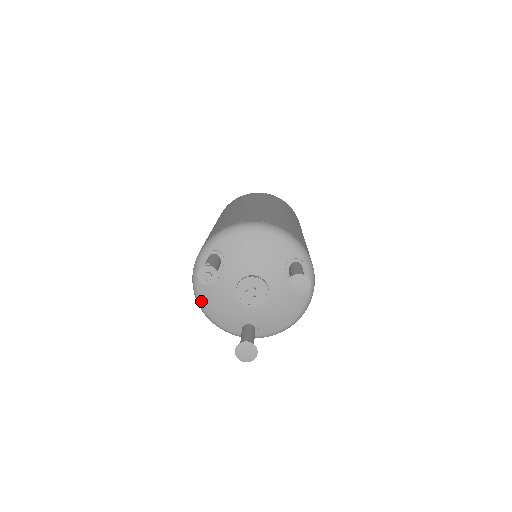
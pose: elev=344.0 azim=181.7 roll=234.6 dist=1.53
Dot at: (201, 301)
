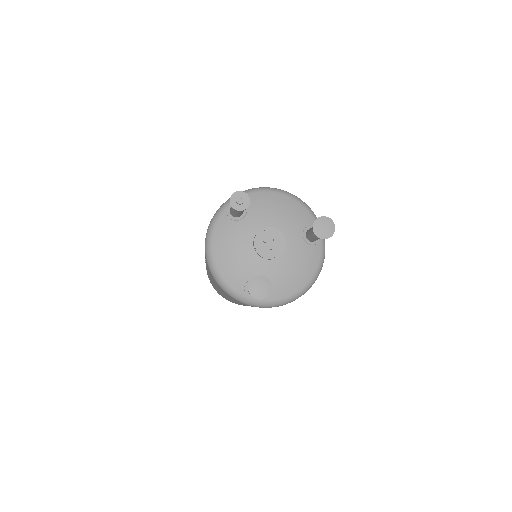
Dot at: (212, 251)
